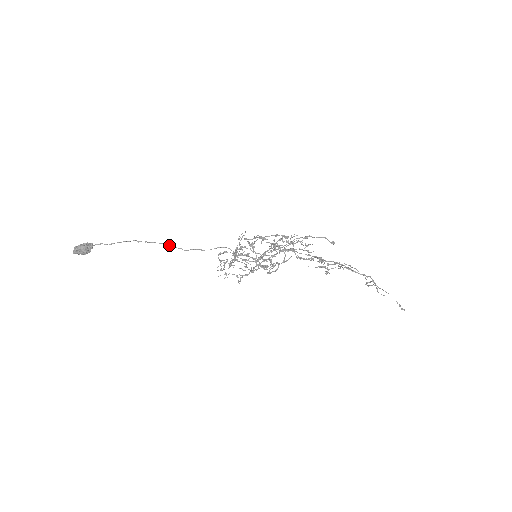
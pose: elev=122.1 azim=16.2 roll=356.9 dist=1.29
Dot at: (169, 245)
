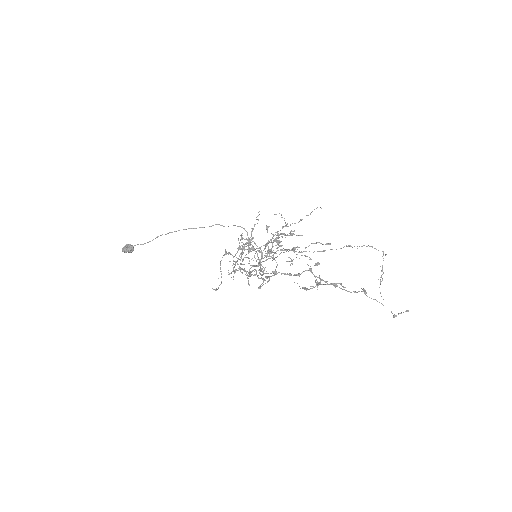
Dot at: occluded
